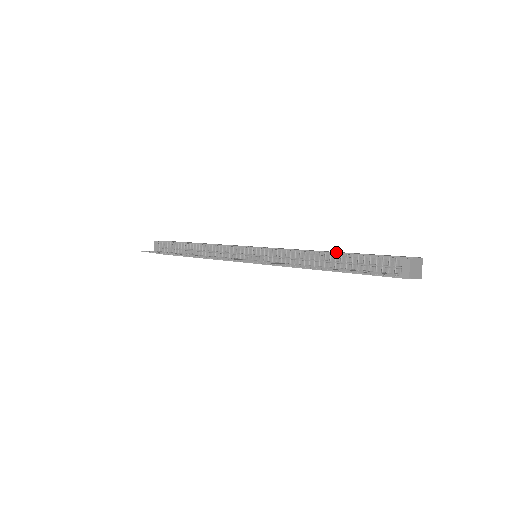
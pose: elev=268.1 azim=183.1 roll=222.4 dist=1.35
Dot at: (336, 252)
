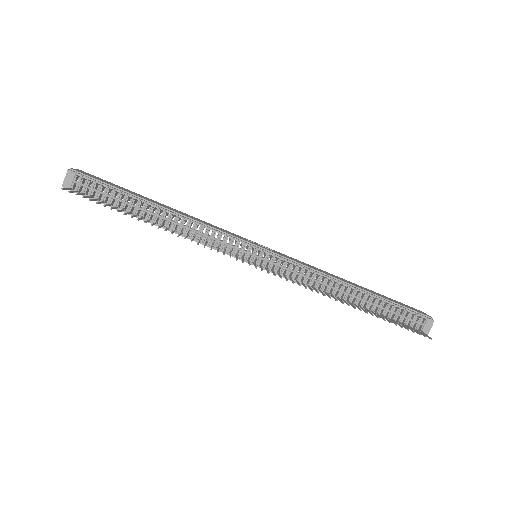
Dot at: (365, 290)
